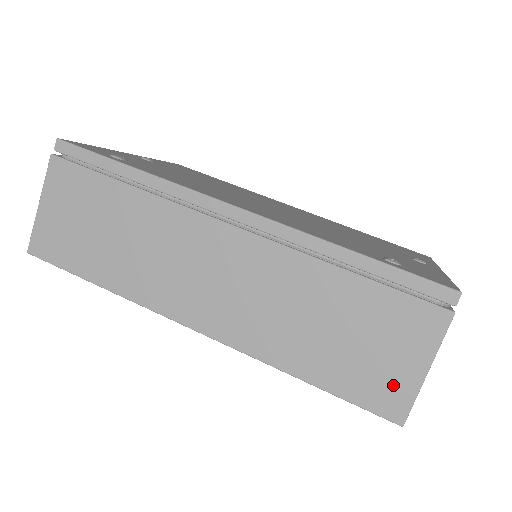
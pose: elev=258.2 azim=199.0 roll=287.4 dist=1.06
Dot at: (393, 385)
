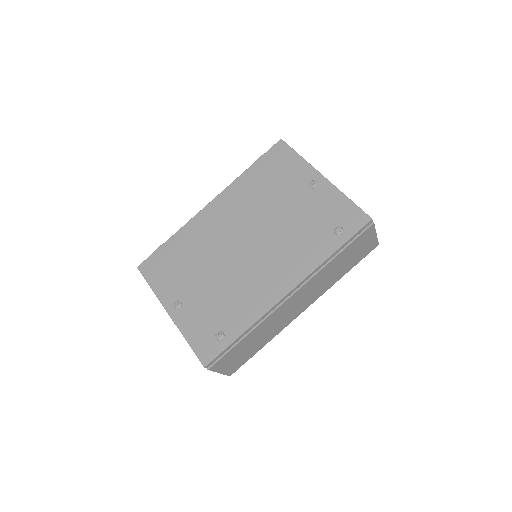
Dot at: (370, 246)
